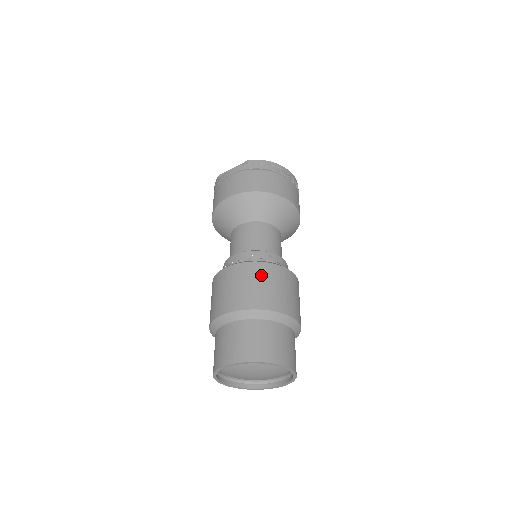
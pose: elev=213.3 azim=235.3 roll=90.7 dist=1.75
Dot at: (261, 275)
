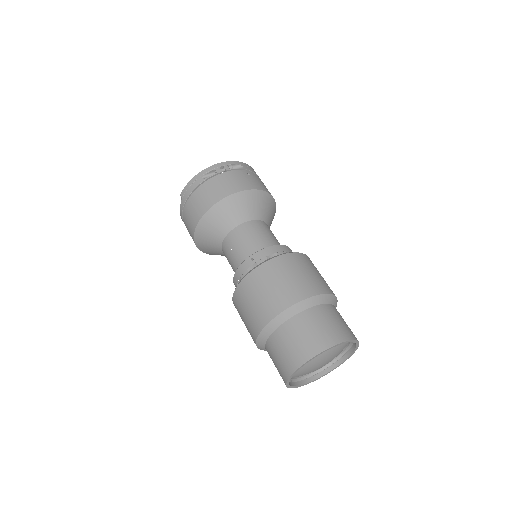
Dot at: (251, 290)
